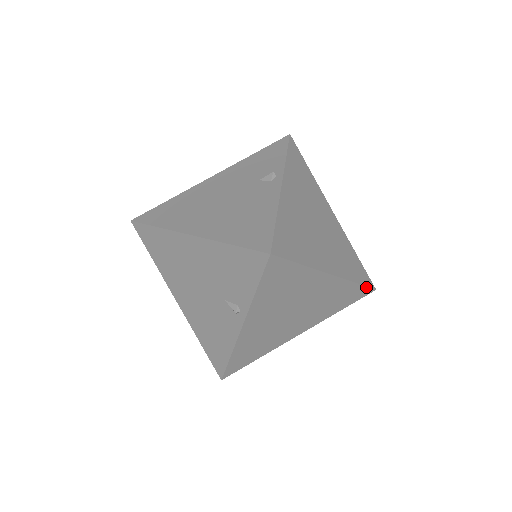
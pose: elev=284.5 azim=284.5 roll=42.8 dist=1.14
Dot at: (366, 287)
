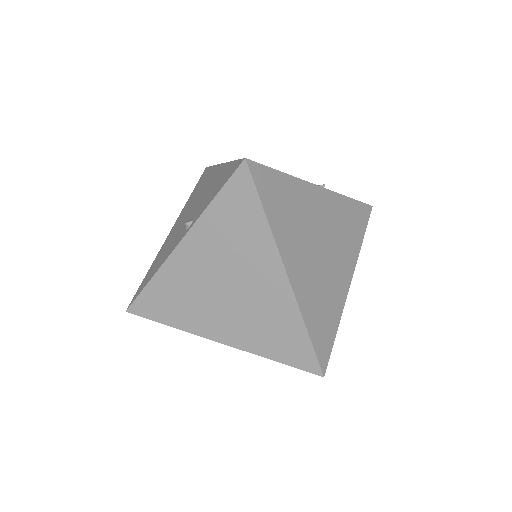
Dot at: (315, 354)
